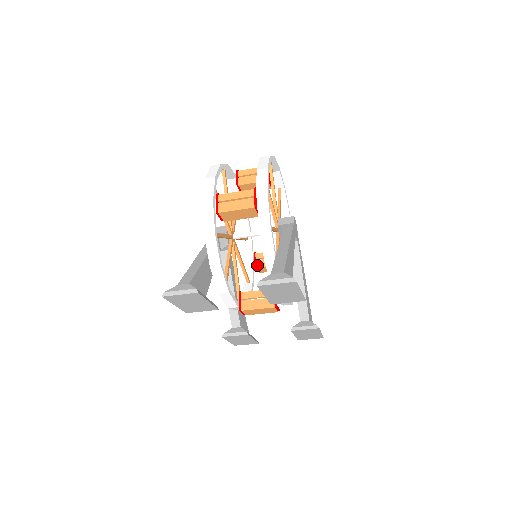
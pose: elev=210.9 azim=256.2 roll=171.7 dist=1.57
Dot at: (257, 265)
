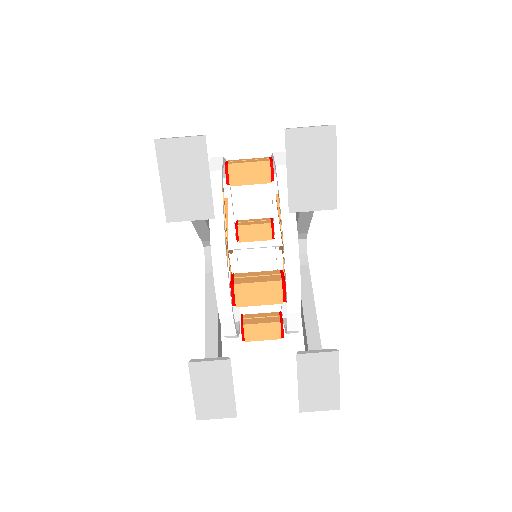
Dot at: (245, 322)
